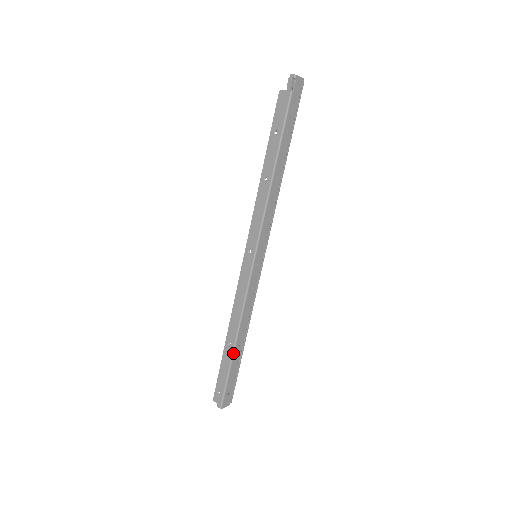
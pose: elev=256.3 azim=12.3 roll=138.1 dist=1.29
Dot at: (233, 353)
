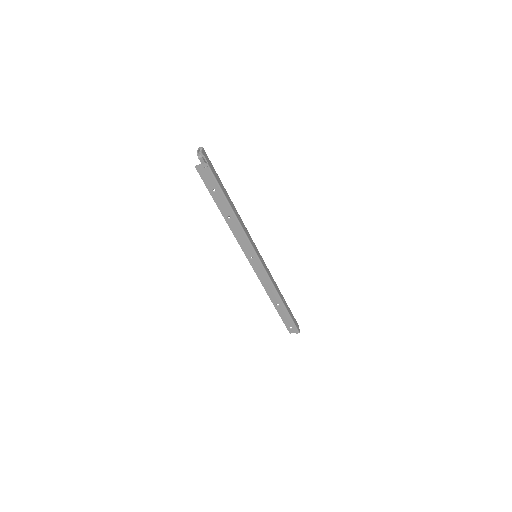
Dot at: (285, 307)
